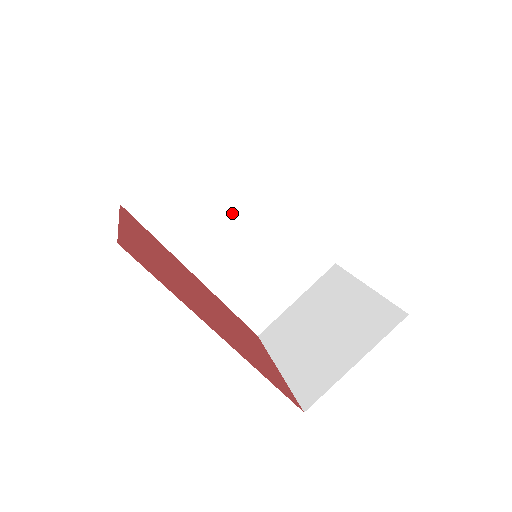
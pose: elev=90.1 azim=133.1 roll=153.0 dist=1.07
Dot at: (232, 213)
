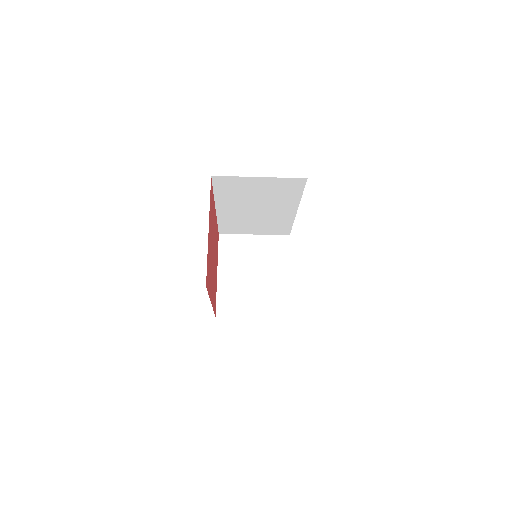
Dot at: (266, 204)
